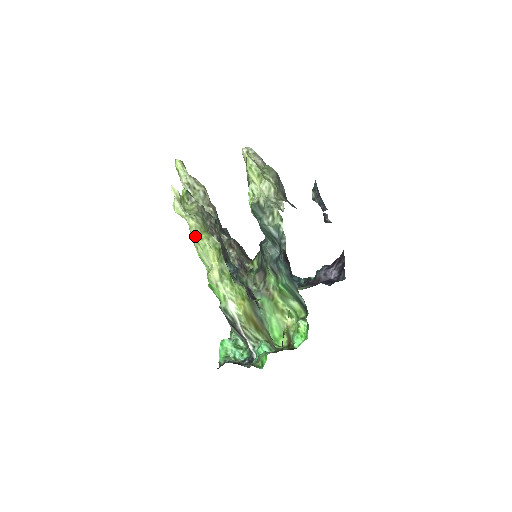
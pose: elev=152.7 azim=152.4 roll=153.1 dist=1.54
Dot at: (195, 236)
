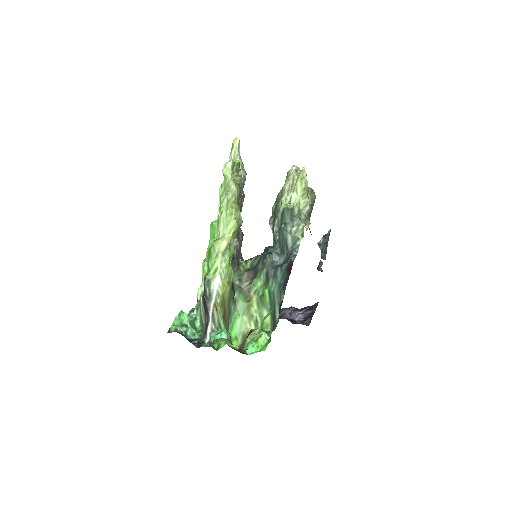
Dot at: (228, 201)
